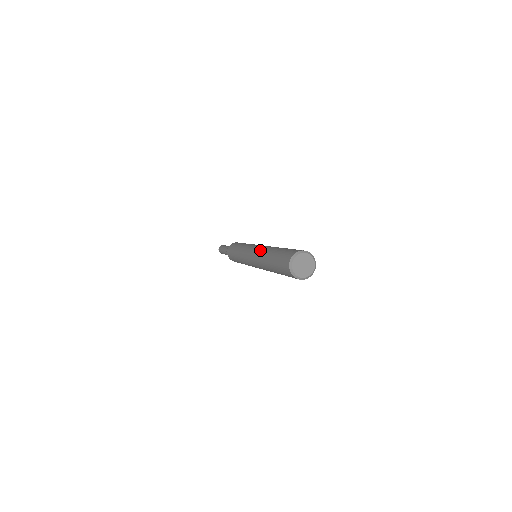
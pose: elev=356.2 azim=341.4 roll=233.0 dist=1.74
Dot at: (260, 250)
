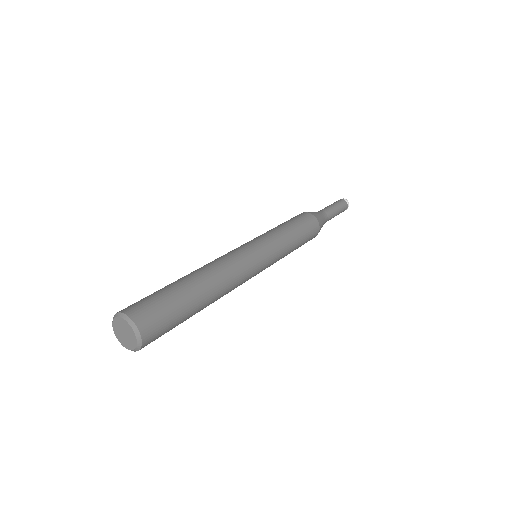
Dot at: occluded
